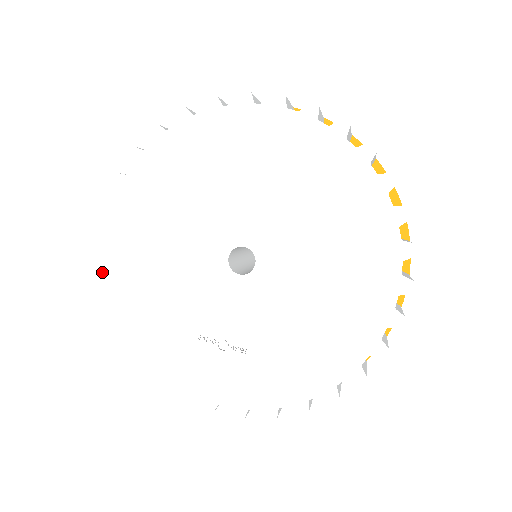
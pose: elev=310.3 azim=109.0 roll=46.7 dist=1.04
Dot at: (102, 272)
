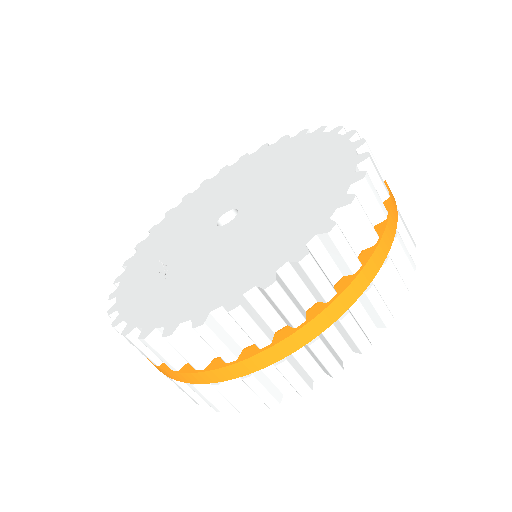
Dot at: (167, 213)
